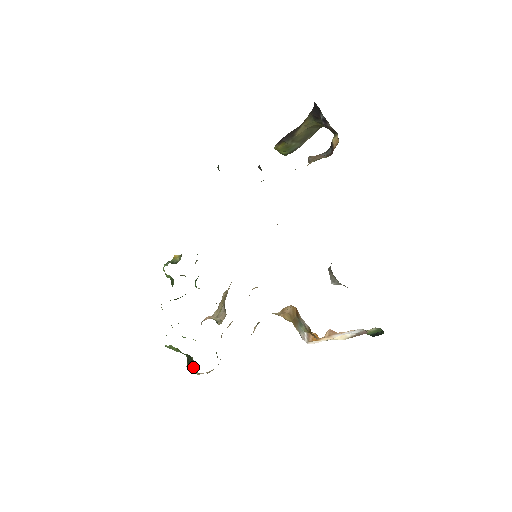
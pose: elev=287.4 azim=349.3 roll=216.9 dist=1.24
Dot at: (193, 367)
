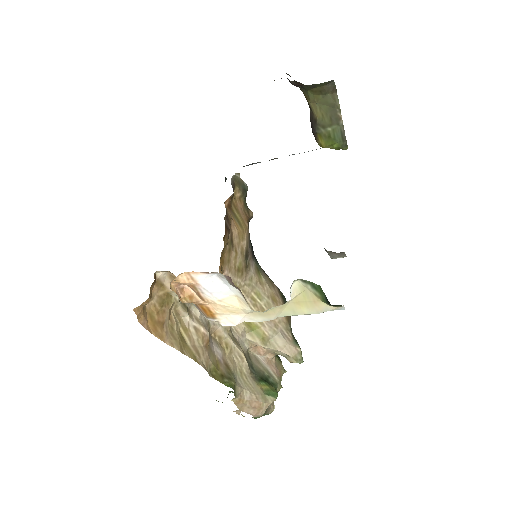
Dot at: occluded
